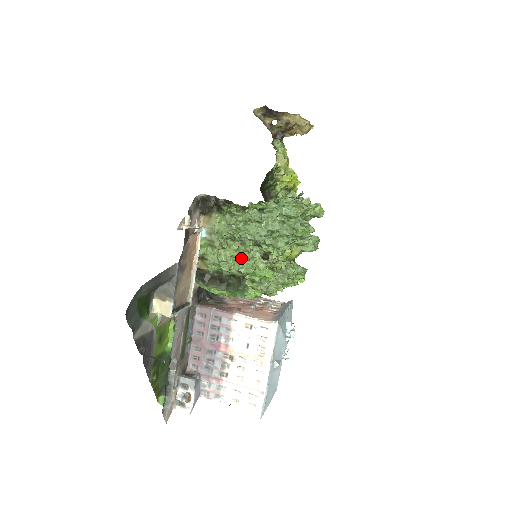
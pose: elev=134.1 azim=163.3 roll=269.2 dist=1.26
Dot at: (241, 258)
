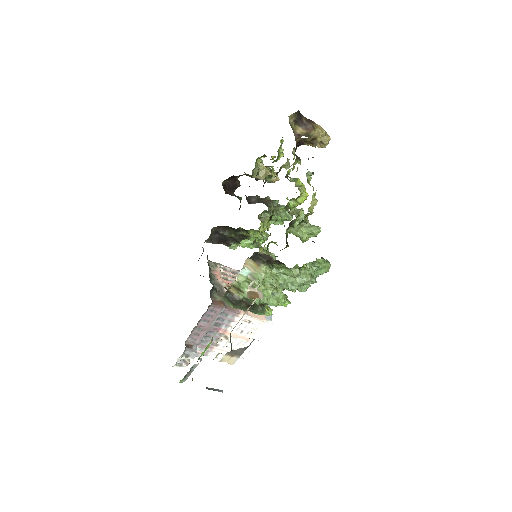
Dot at: (269, 293)
